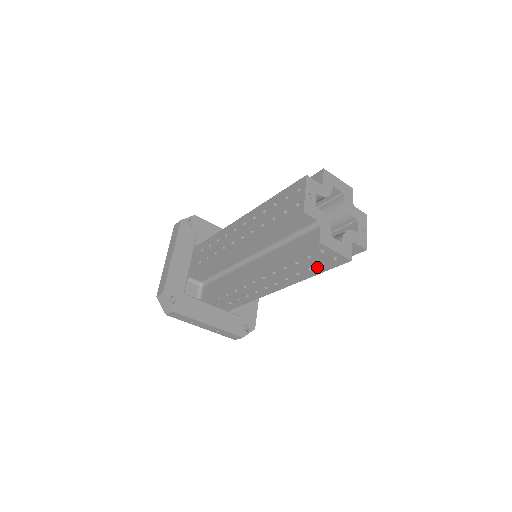
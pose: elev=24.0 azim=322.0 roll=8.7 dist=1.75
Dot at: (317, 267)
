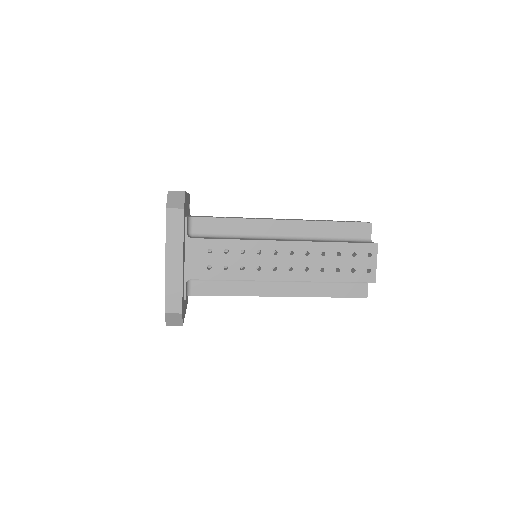
Dot at: occluded
